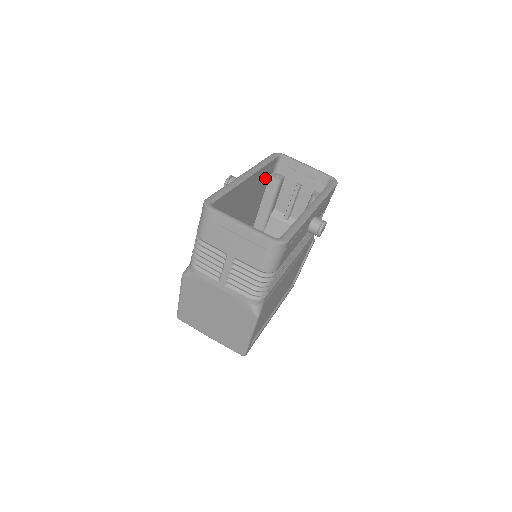
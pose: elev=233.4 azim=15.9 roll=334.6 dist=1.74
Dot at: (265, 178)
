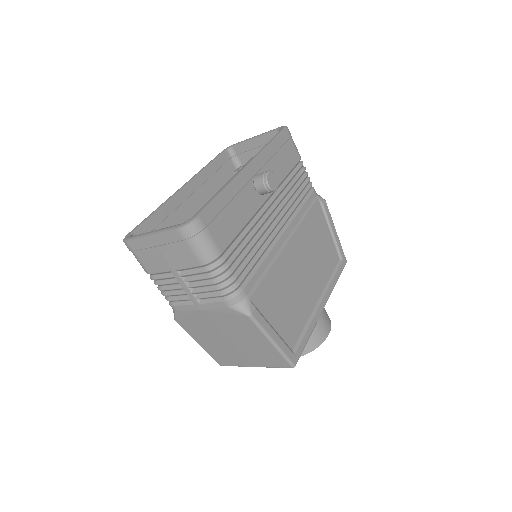
Dot at: (226, 179)
